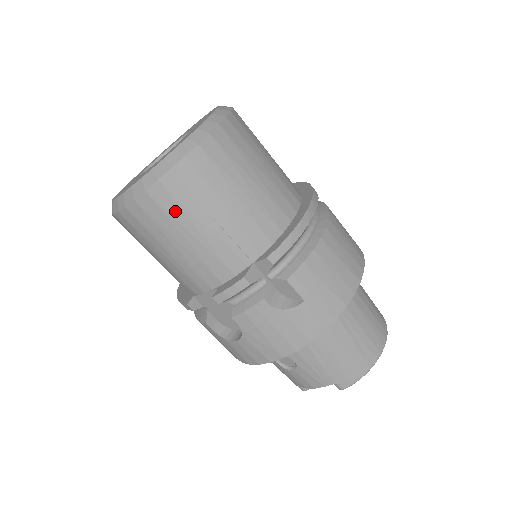
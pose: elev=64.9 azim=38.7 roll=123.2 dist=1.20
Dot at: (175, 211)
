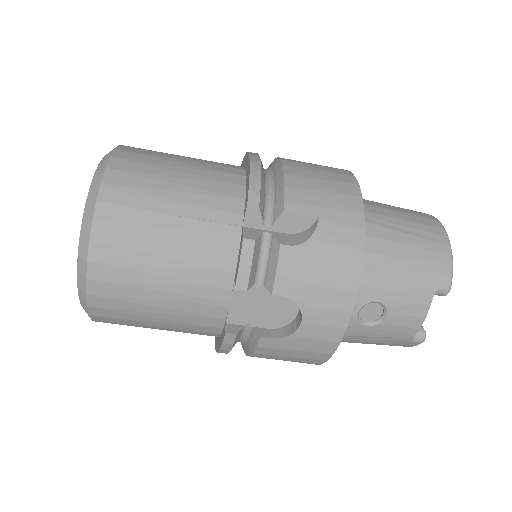
Dot at: (131, 237)
